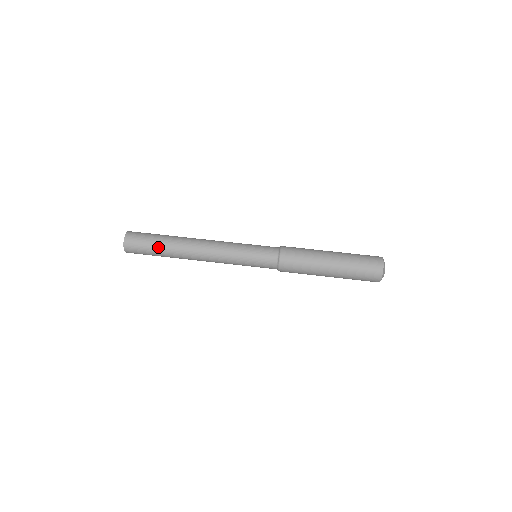
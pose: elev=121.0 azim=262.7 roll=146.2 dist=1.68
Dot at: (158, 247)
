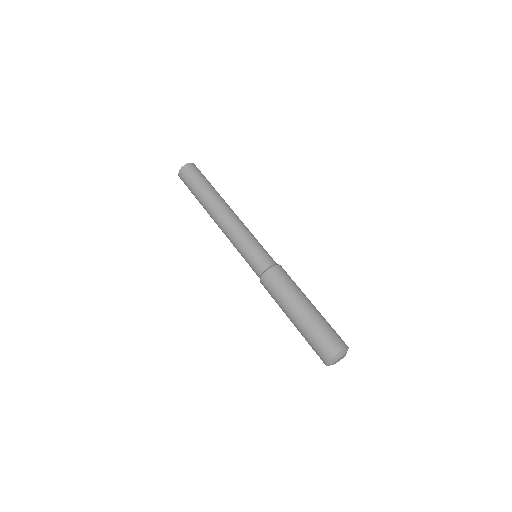
Dot at: (197, 190)
